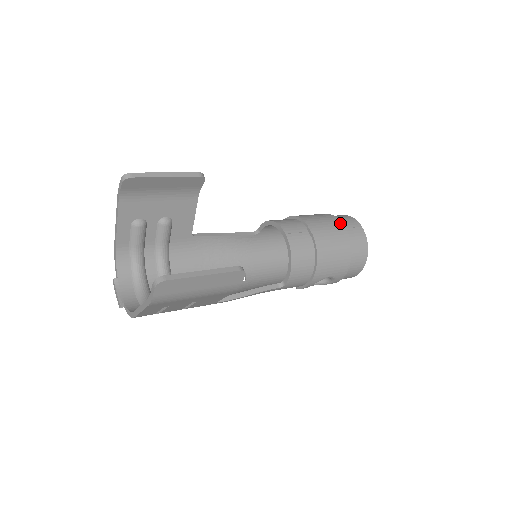
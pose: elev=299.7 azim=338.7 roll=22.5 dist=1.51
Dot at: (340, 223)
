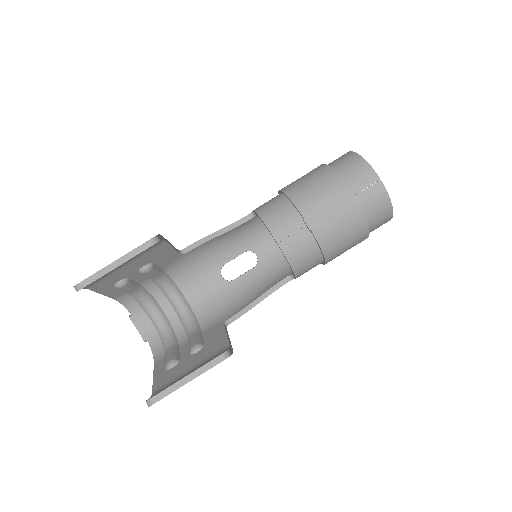
Dot at: (347, 192)
